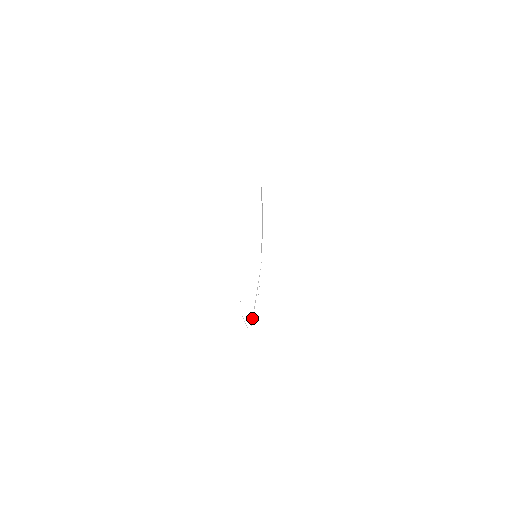
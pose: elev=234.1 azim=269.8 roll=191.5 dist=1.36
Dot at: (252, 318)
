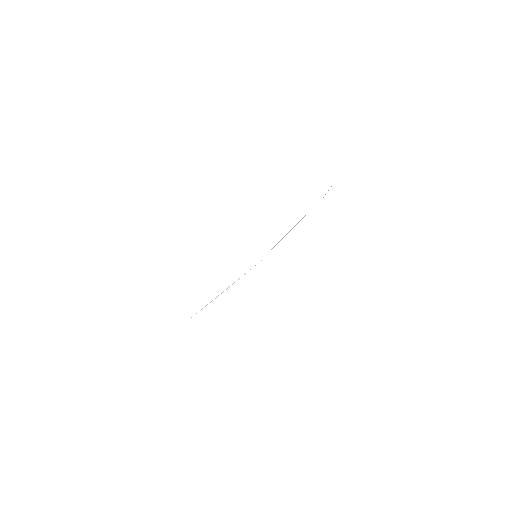
Dot at: (202, 308)
